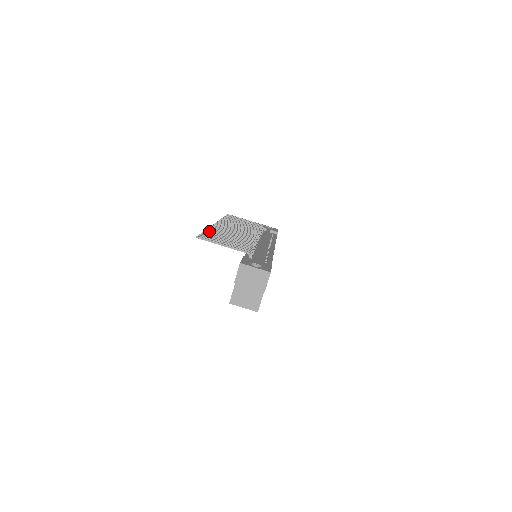
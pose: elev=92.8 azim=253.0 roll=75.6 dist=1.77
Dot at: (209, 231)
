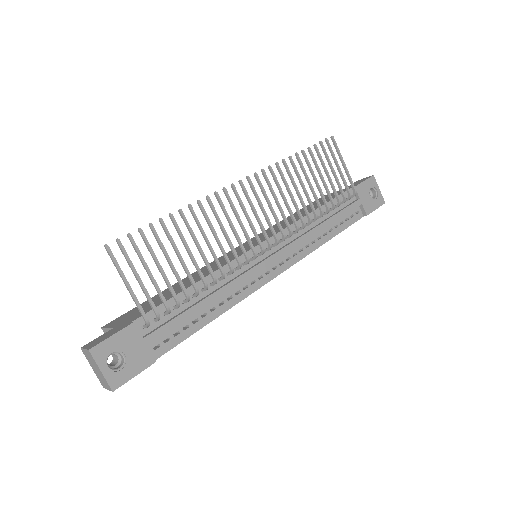
Dot at: (172, 220)
